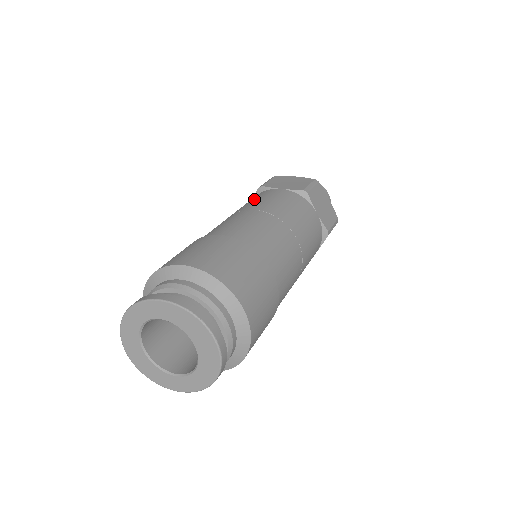
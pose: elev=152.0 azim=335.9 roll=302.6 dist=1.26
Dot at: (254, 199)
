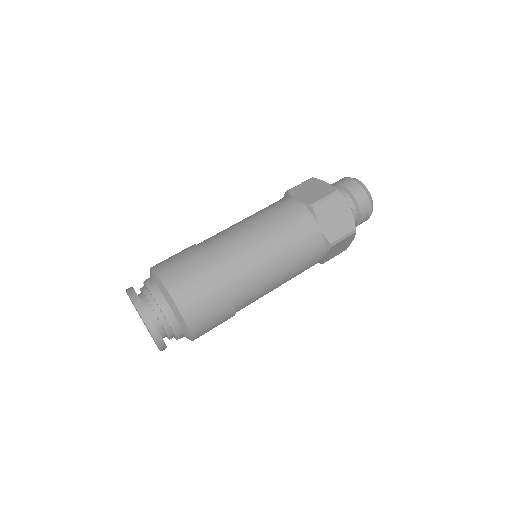
Dot at: (268, 206)
